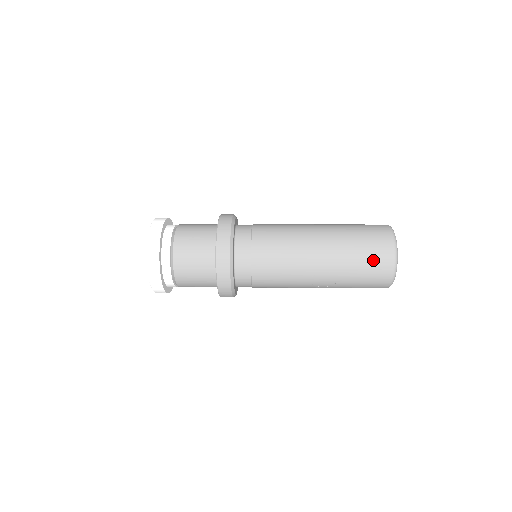
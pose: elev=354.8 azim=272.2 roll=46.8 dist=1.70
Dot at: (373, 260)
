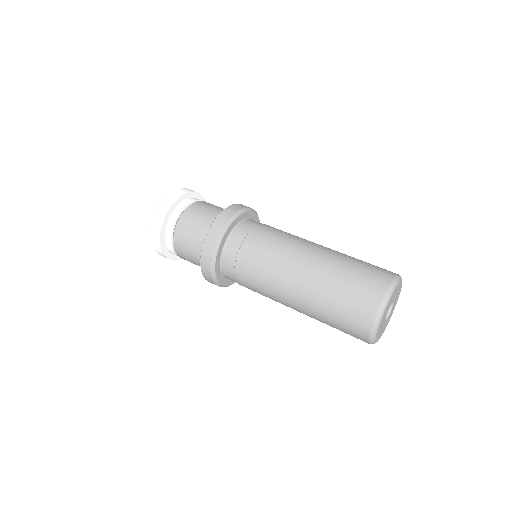
Dot at: (347, 333)
